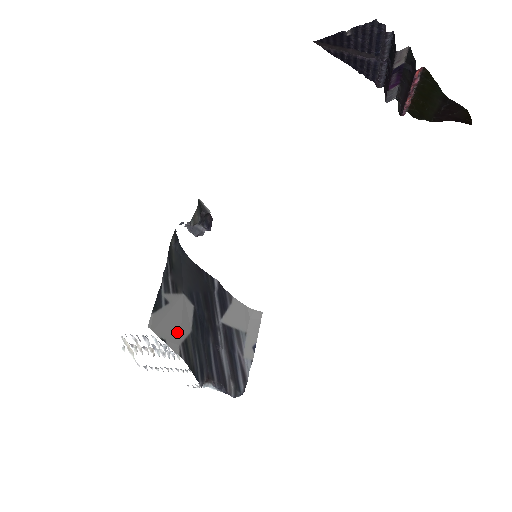
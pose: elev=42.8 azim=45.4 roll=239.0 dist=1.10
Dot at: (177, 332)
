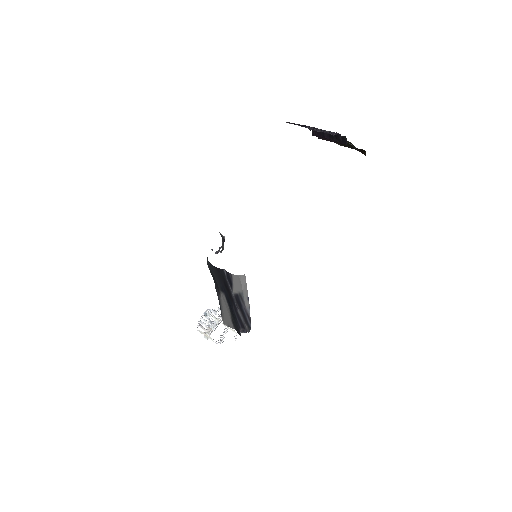
Dot at: (229, 317)
